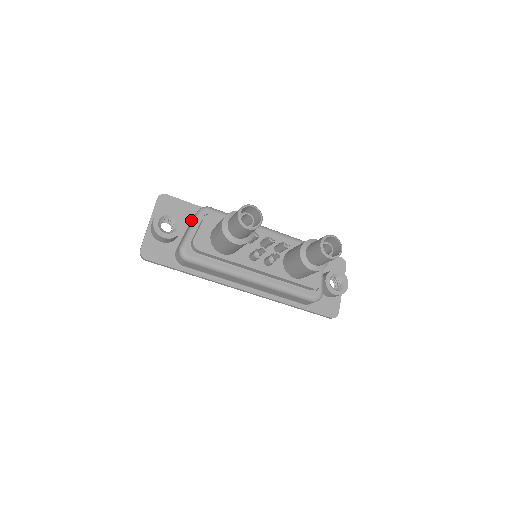
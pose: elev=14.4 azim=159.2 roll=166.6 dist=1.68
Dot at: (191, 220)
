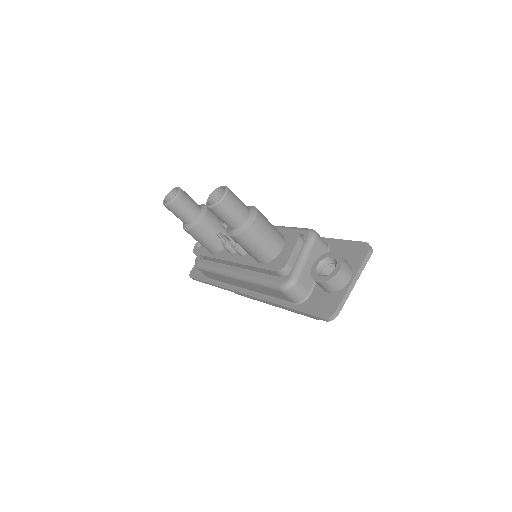
Dot at: occluded
